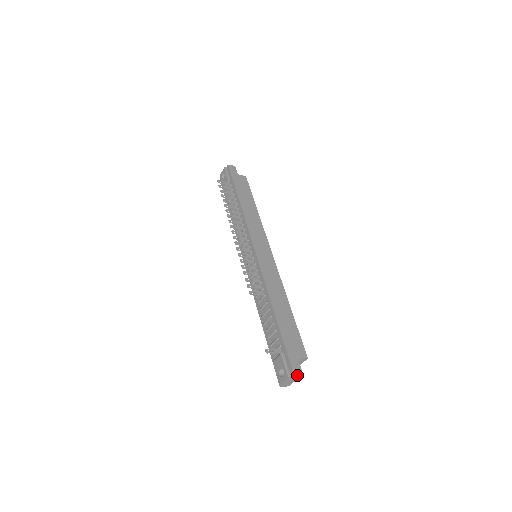
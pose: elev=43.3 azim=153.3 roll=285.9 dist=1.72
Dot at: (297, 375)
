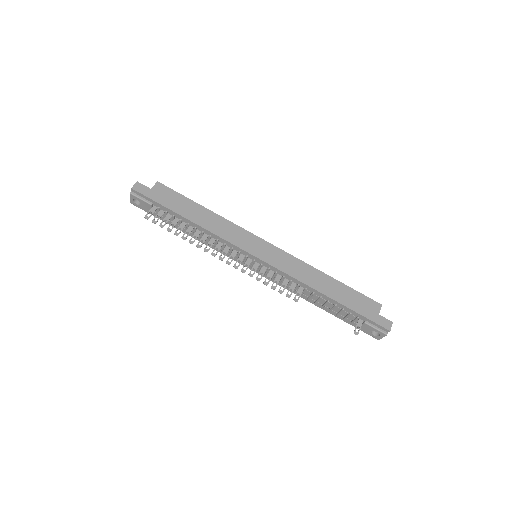
Dot at: (390, 327)
